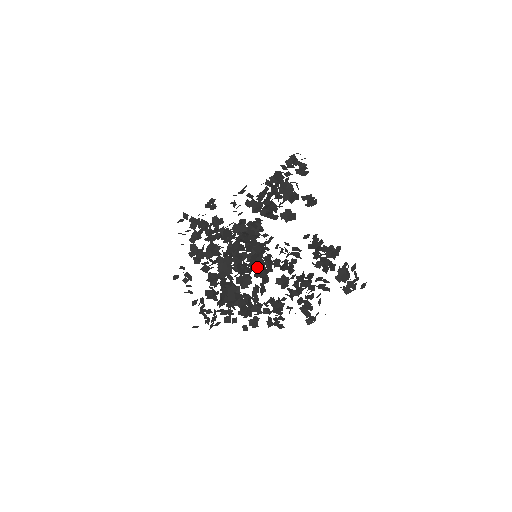
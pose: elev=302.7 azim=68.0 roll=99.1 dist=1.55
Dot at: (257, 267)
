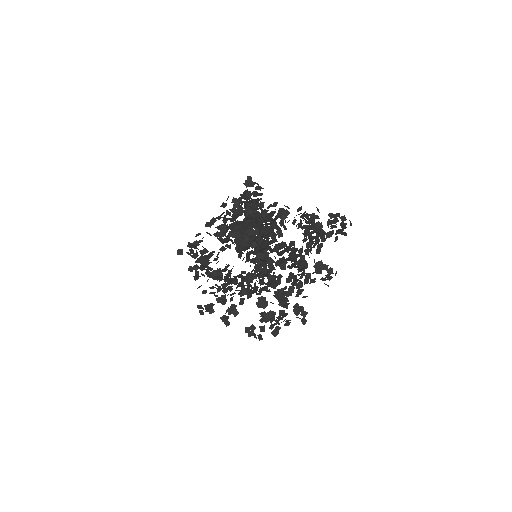
Dot at: occluded
